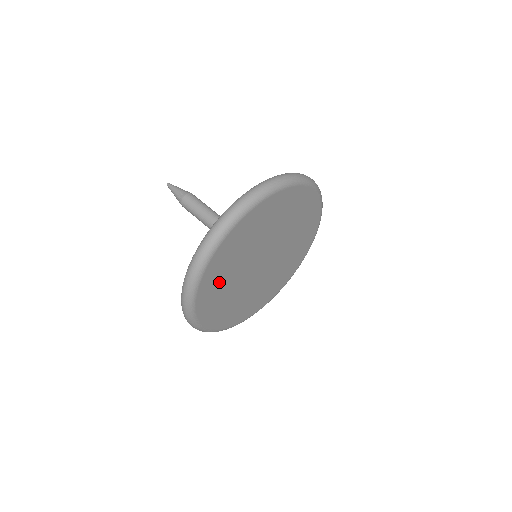
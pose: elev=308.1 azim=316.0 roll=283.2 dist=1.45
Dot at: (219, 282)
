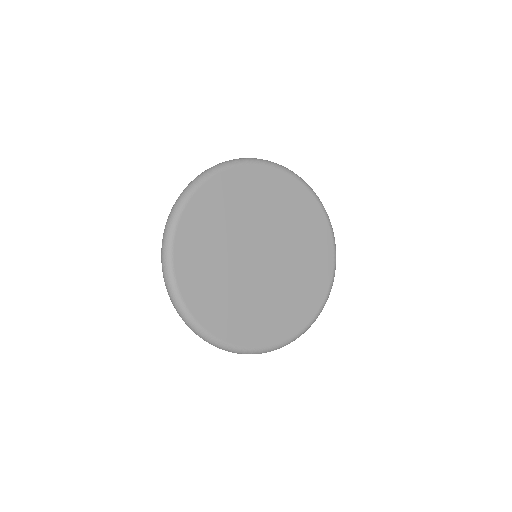
Dot at: (212, 292)
